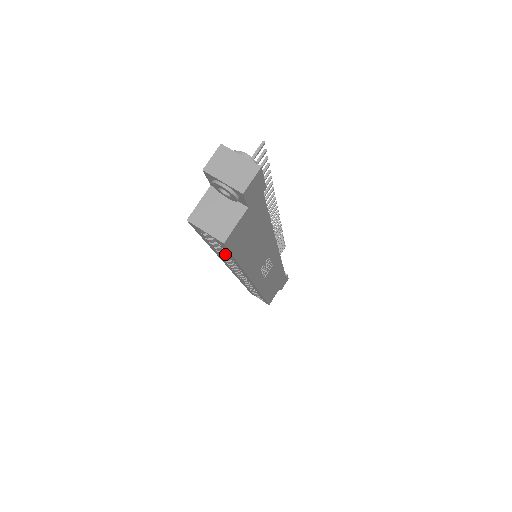
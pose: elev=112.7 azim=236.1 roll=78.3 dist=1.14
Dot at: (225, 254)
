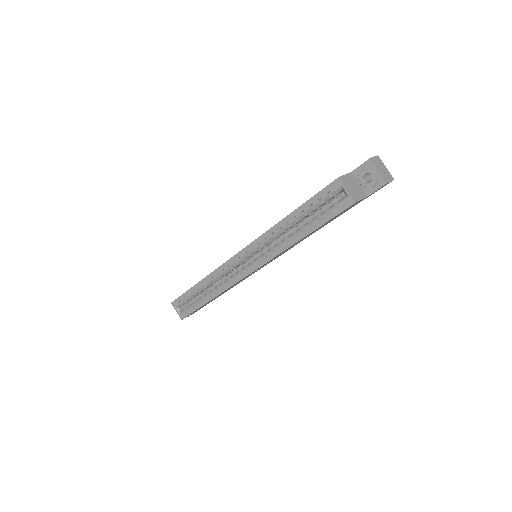
Dot at: (289, 226)
